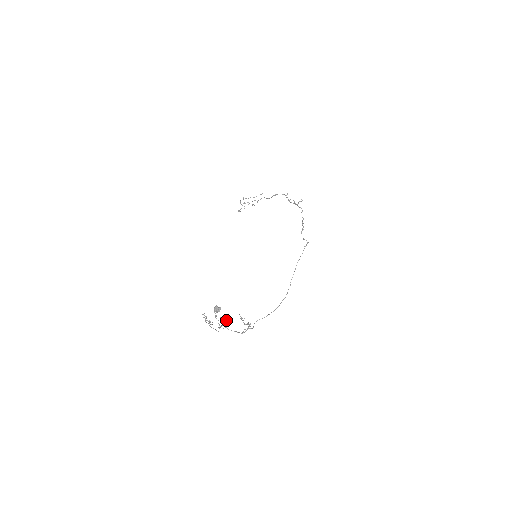
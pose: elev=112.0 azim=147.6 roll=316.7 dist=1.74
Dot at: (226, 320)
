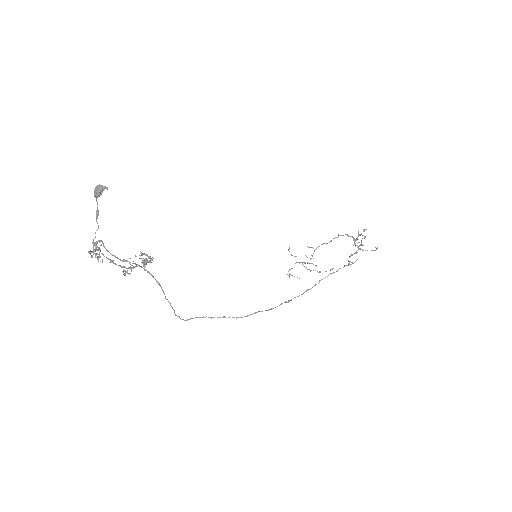
Dot at: occluded
